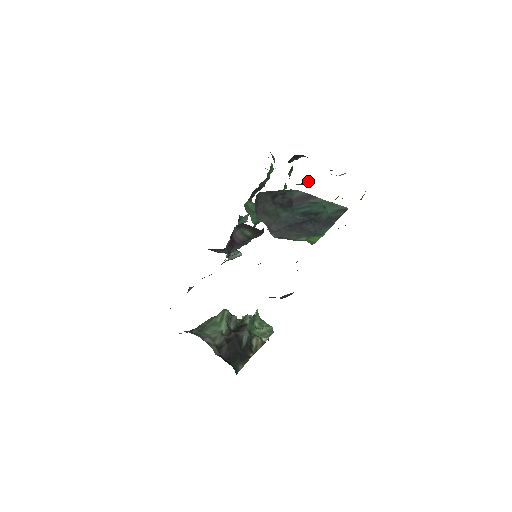
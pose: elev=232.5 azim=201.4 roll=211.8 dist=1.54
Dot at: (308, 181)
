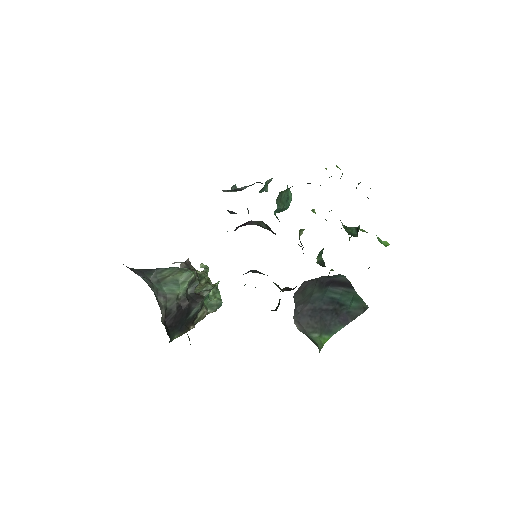
Dot at: (354, 228)
